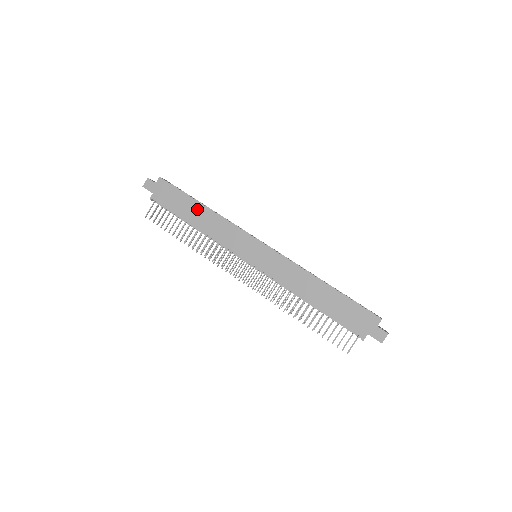
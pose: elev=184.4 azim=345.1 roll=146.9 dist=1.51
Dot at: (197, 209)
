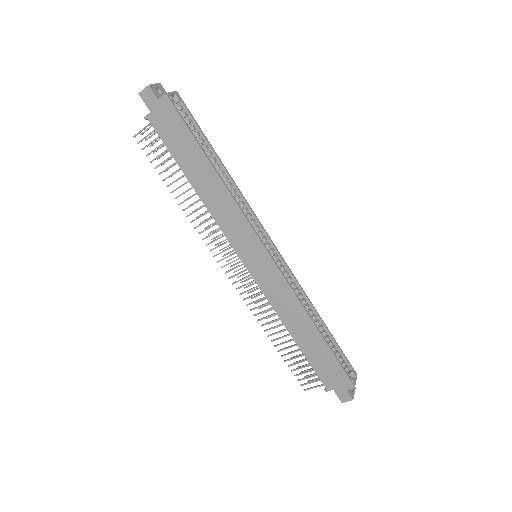
Dot at: (204, 169)
